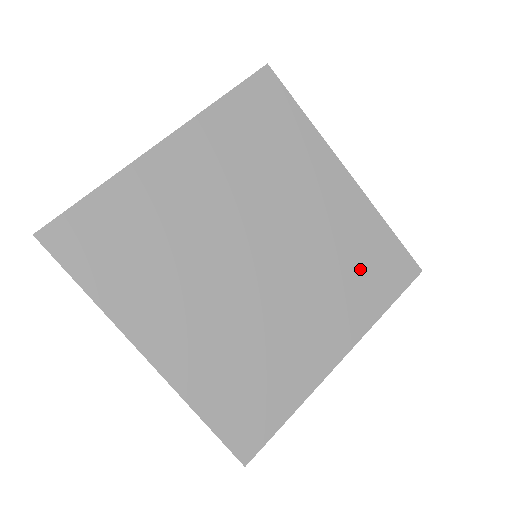
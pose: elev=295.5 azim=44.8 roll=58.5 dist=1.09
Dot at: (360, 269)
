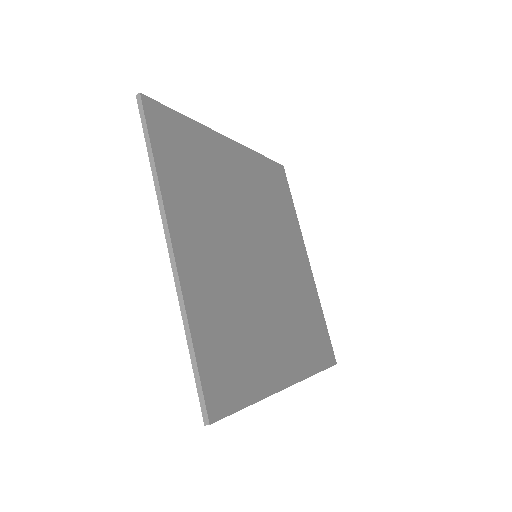
Dot at: (276, 199)
